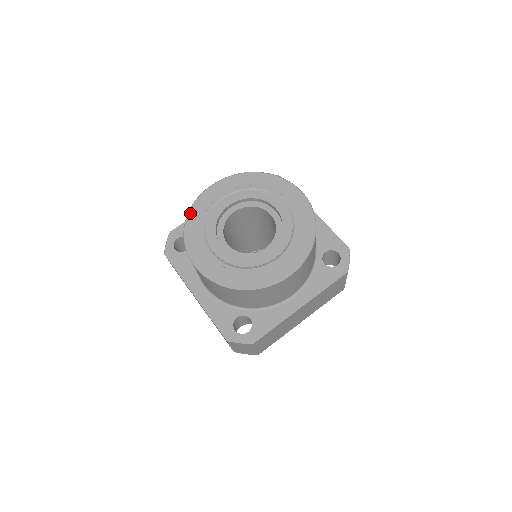
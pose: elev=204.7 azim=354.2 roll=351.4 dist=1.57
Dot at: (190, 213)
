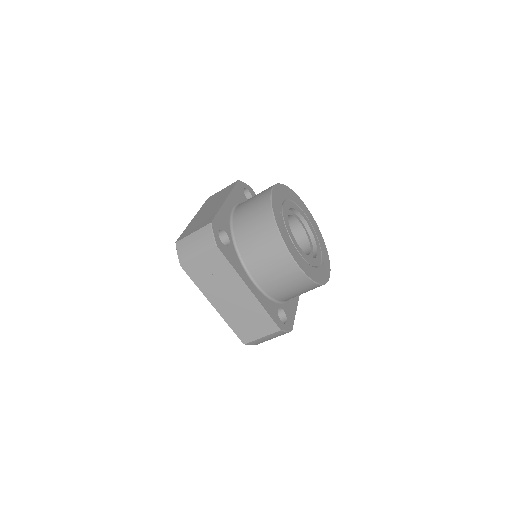
Dot at: (292, 191)
